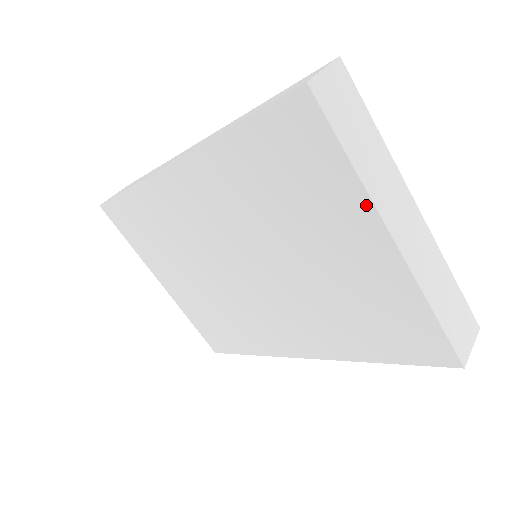
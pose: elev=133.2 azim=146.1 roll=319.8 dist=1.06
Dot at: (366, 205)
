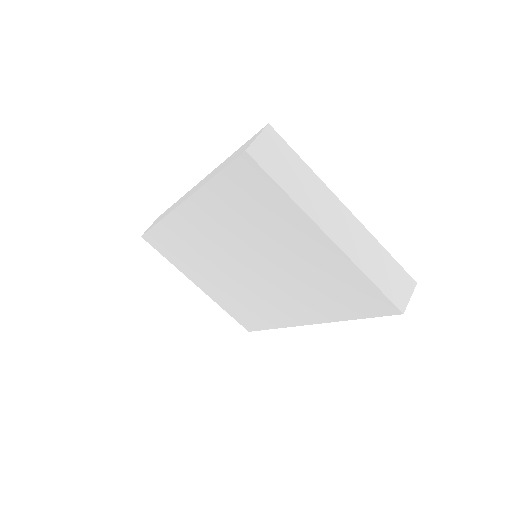
Dot at: (304, 217)
